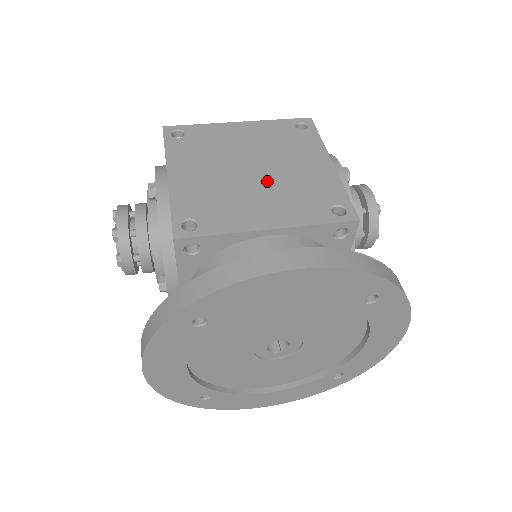
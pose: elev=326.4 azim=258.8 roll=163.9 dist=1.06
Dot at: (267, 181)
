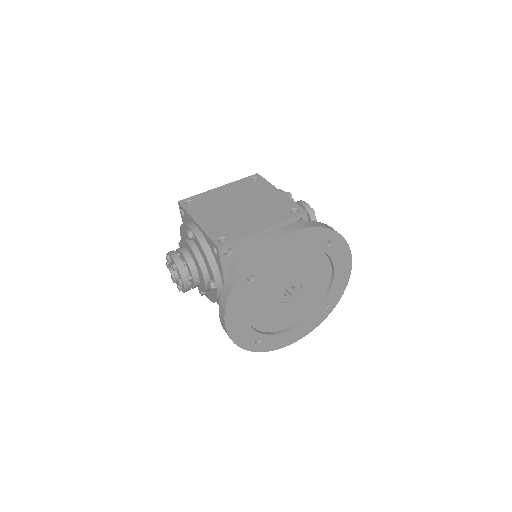
Dot at: (251, 209)
